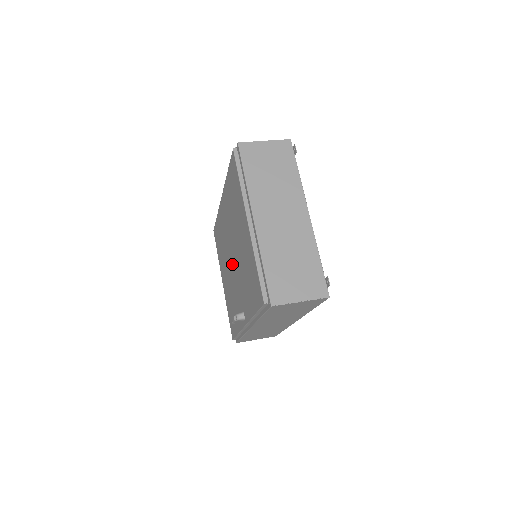
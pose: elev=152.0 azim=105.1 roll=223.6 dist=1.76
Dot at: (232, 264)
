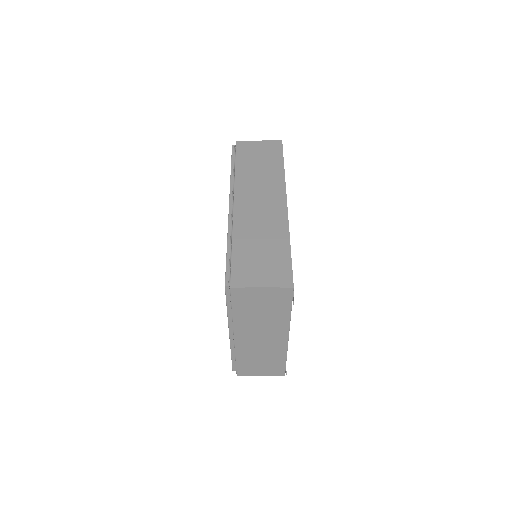
Dot at: occluded
